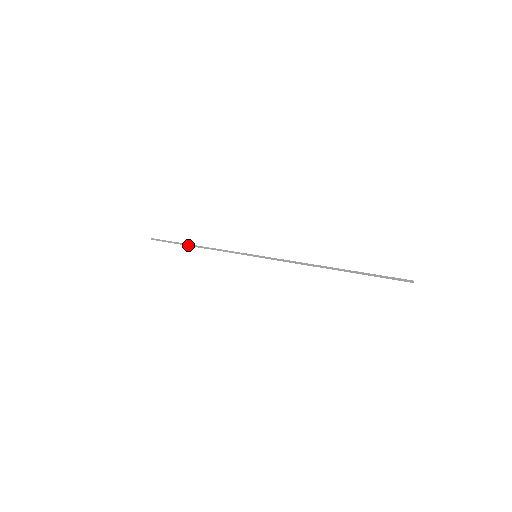
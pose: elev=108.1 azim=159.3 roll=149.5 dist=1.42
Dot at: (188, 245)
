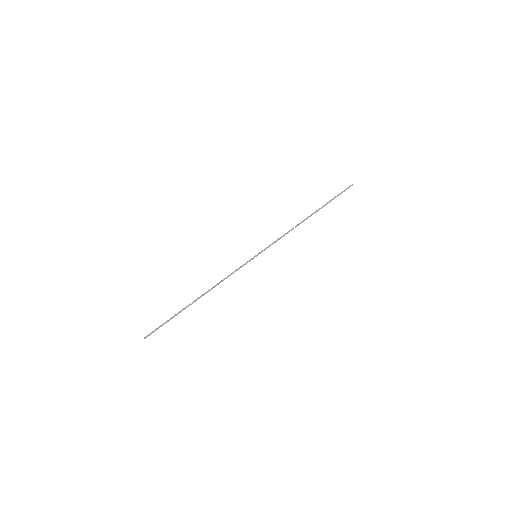
Dot at: (191, 304)
